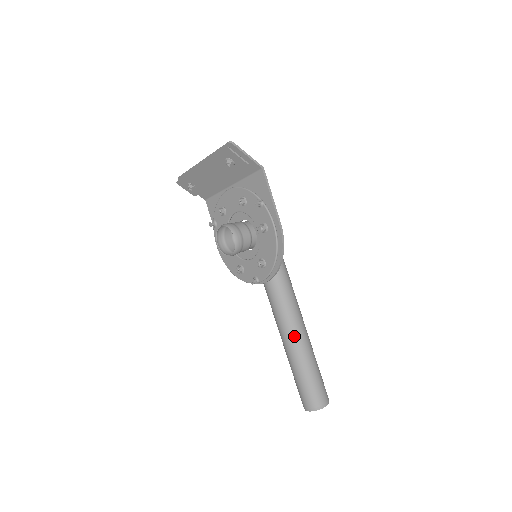
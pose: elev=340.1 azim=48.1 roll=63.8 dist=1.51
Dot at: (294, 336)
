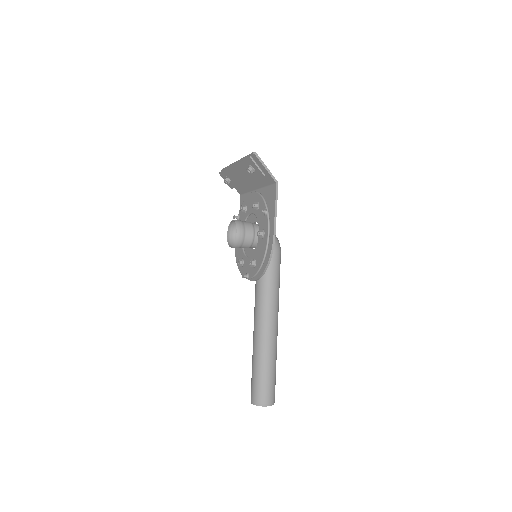
Dot at: (262, 335)
